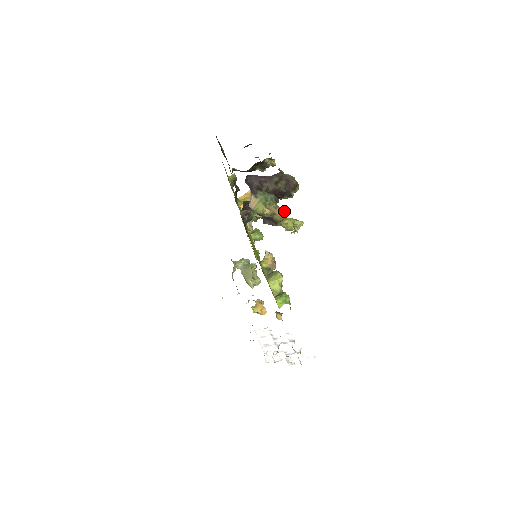
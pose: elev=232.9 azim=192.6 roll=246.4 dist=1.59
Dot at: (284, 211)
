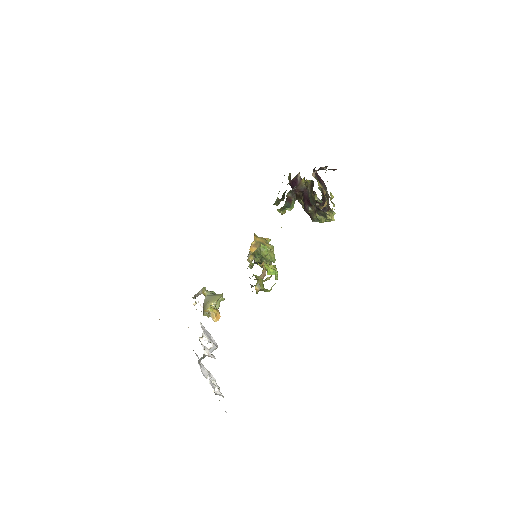
Dot at: (326, 204)
